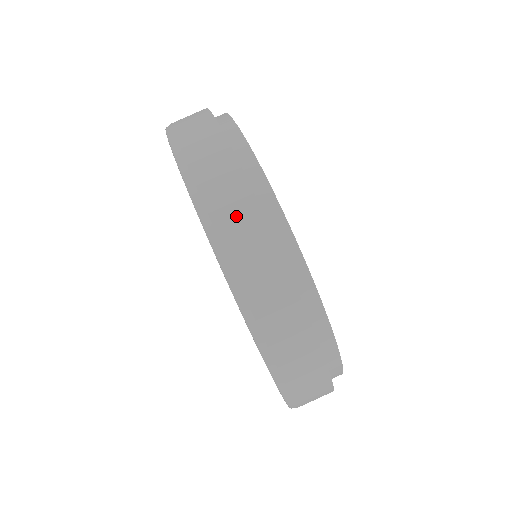
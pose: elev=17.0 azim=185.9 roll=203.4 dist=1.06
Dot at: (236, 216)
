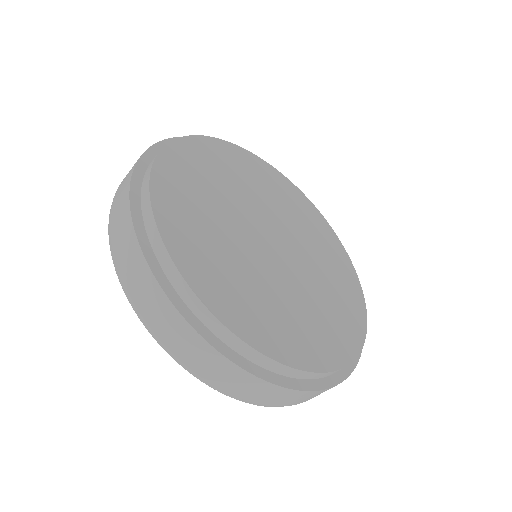
Dot at: (202, 360)
